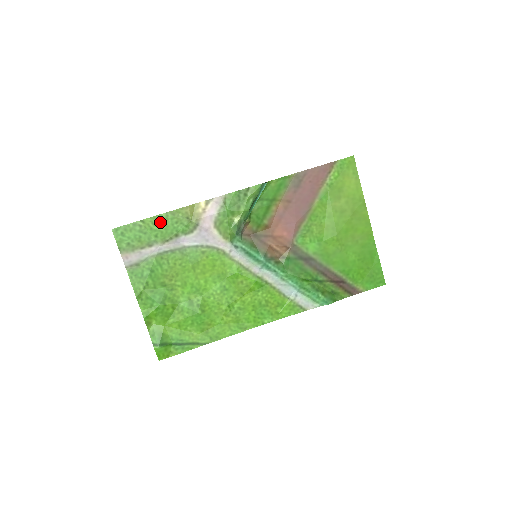
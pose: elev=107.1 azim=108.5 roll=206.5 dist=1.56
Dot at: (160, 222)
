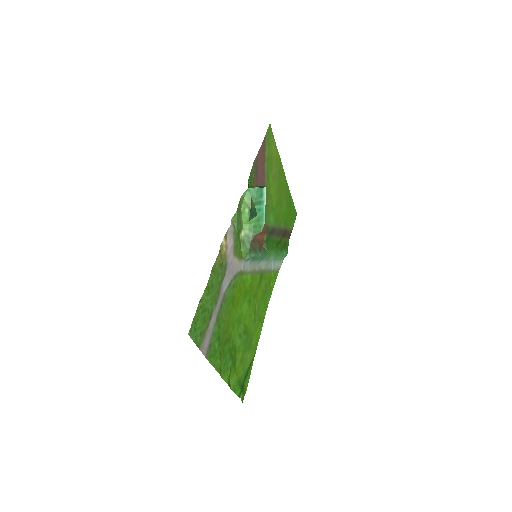
Dot at: (210, 288)
